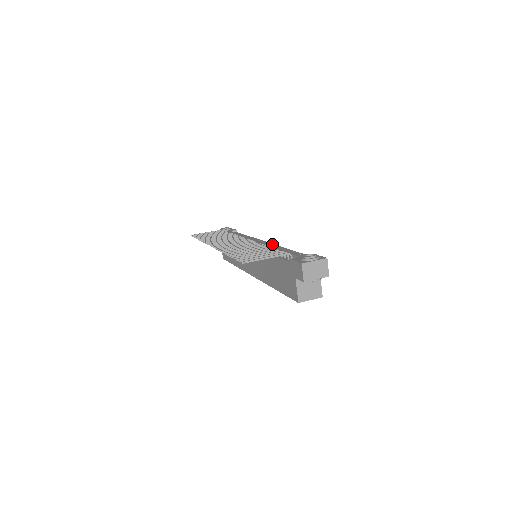
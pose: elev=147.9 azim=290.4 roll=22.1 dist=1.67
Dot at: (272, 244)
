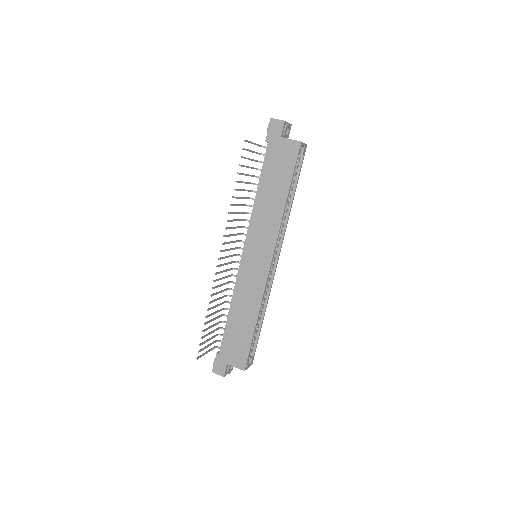
Dot at: occluded
